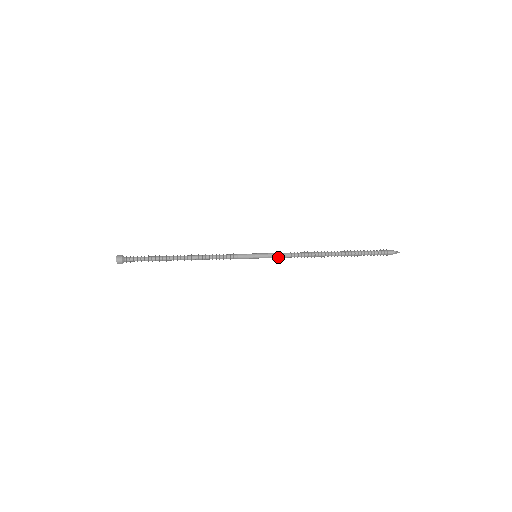
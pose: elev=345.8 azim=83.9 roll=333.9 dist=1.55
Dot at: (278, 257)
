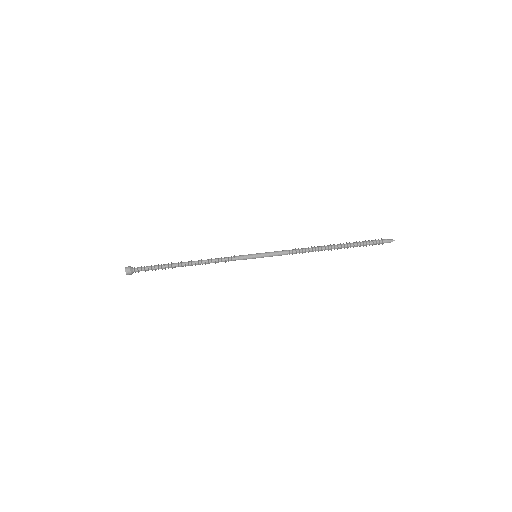
Dot at: (277, 255)
